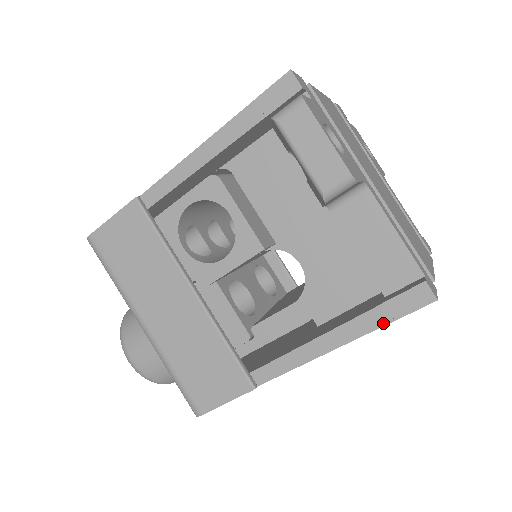
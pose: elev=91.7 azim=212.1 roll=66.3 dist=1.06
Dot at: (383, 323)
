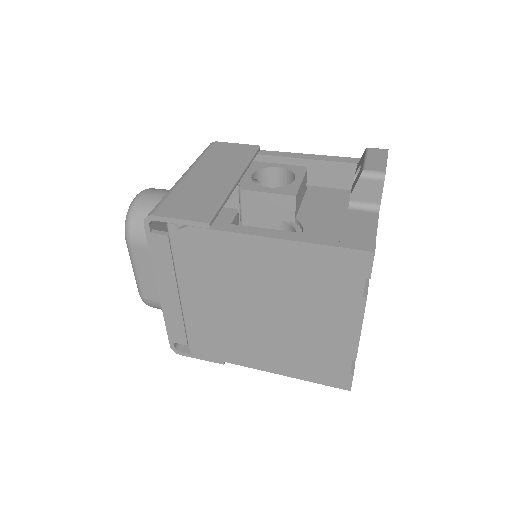
Dot at: (330, 244)
